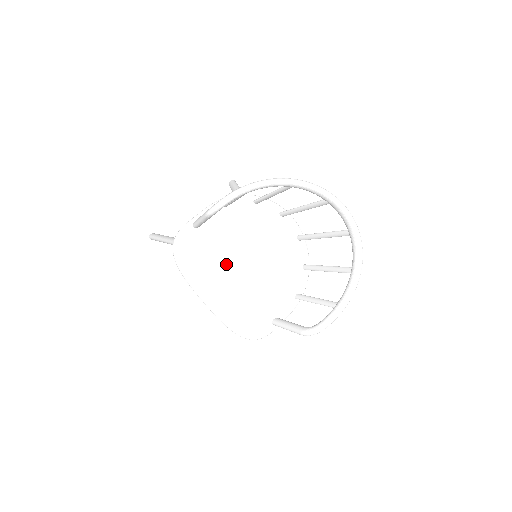
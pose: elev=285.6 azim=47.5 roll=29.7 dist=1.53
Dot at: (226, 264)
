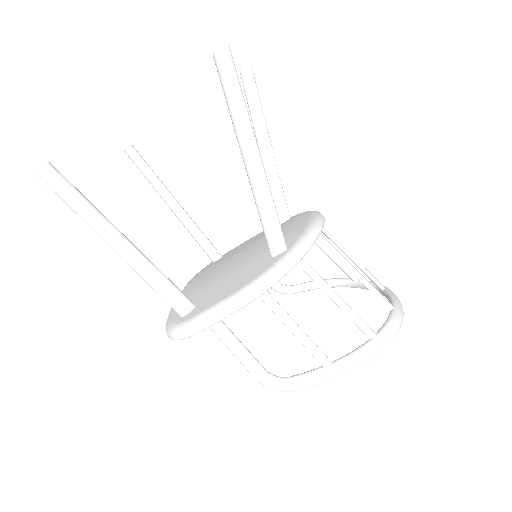
Dot at: occluded
